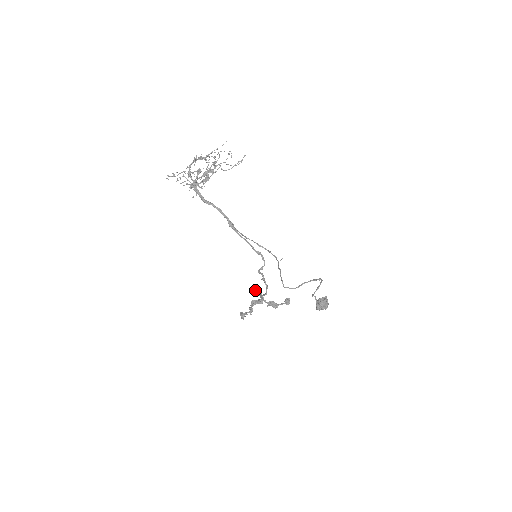
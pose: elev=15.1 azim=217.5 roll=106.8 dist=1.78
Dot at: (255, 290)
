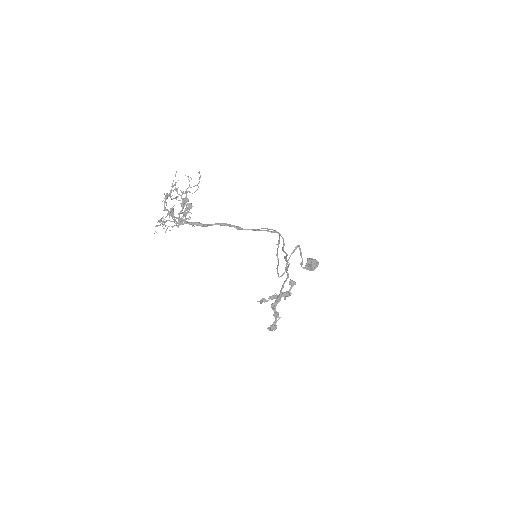
Dot at: (263, 299)
